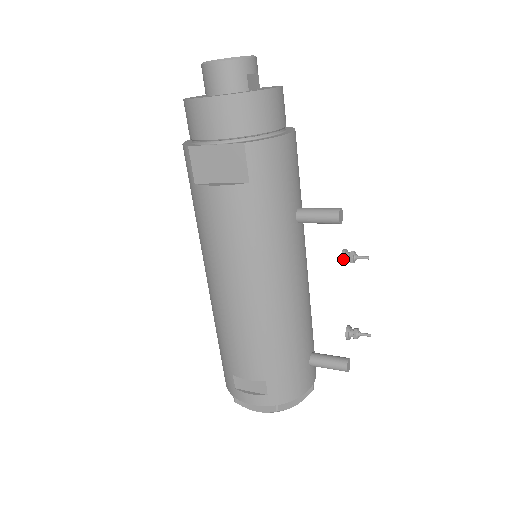
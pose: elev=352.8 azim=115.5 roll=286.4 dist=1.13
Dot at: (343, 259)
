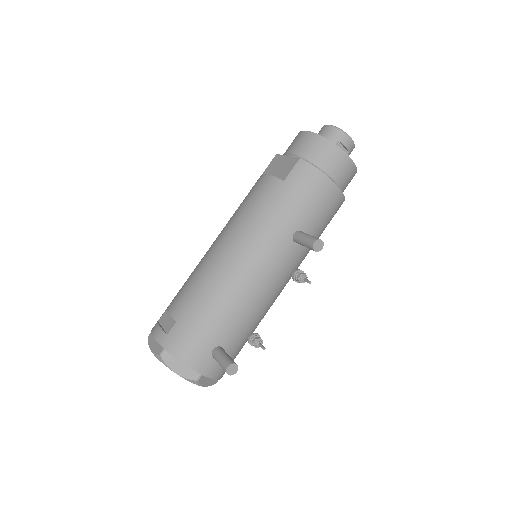
Dot at: (295, 272)
